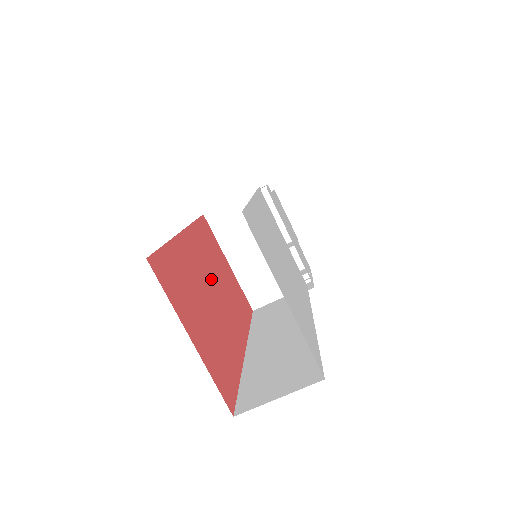
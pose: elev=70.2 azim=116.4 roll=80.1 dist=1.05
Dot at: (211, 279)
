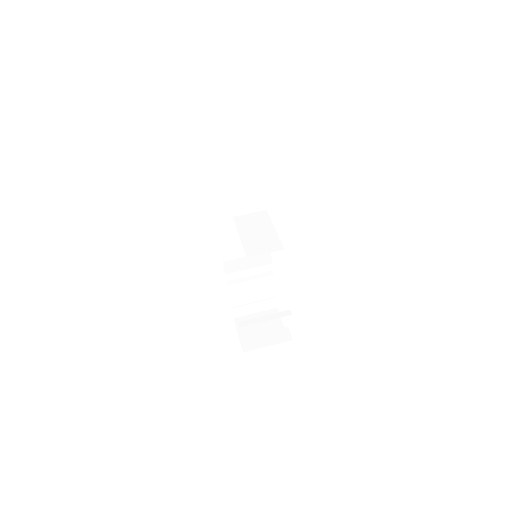
Dot at: occluded
